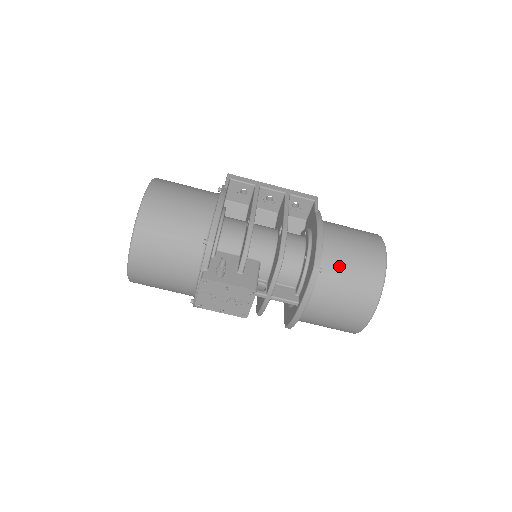
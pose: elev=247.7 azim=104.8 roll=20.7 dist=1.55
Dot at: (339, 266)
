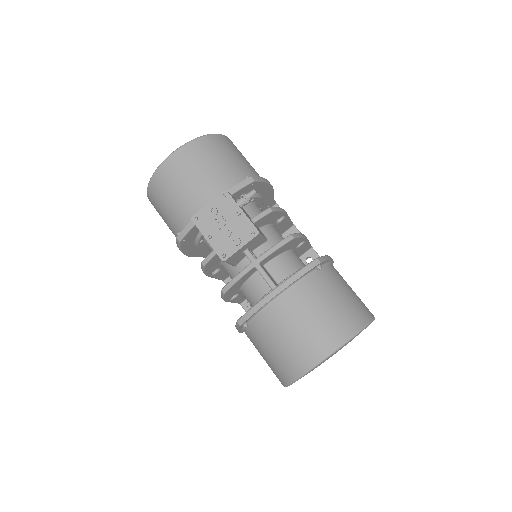
Dot at: (334, 283)
